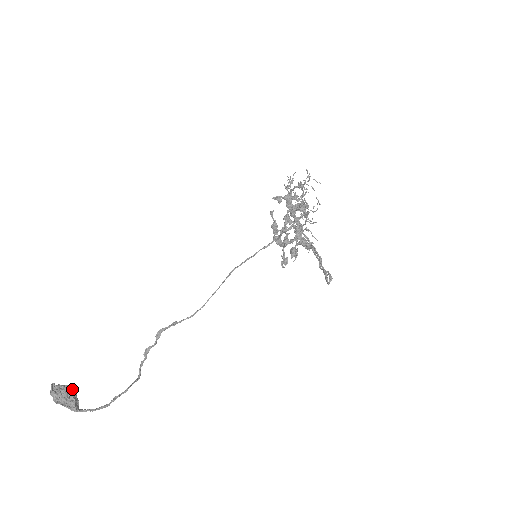
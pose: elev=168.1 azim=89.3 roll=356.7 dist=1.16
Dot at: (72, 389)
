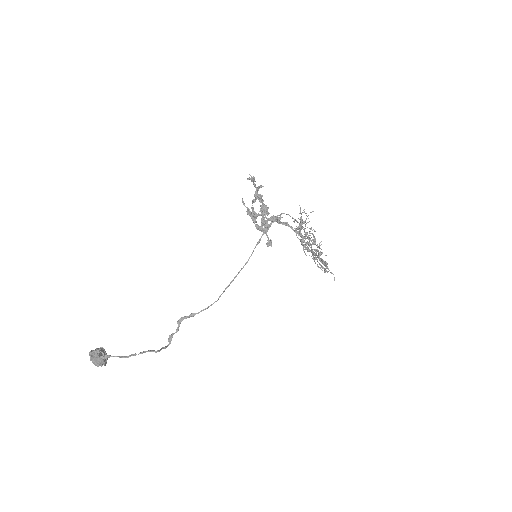
Dot at: occluded
